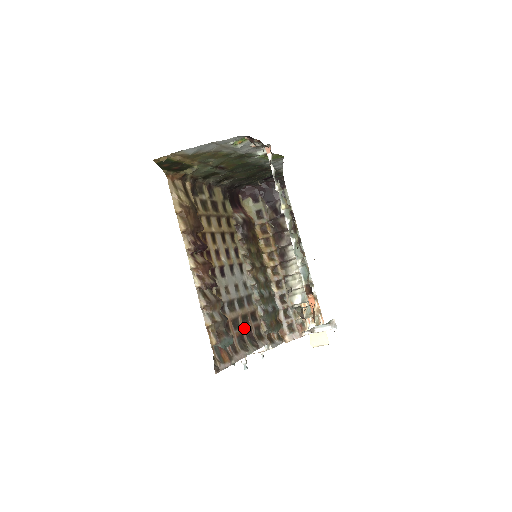
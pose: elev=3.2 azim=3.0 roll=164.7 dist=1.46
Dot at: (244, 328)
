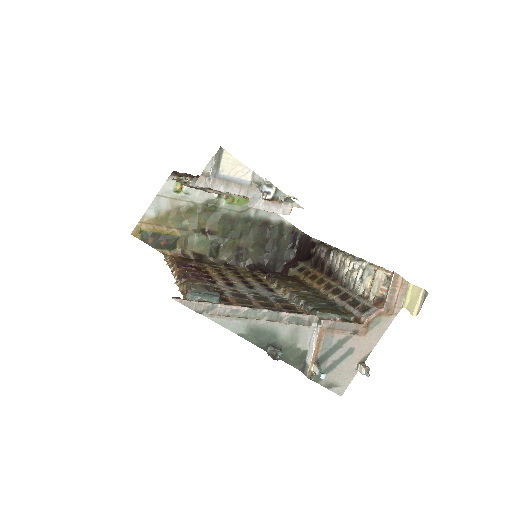
Dot at: (262, 307)
